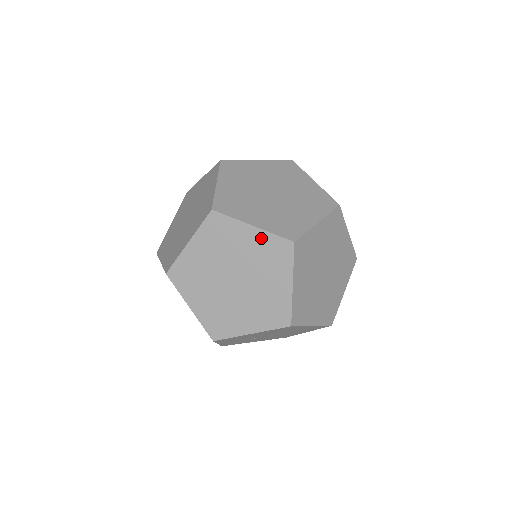
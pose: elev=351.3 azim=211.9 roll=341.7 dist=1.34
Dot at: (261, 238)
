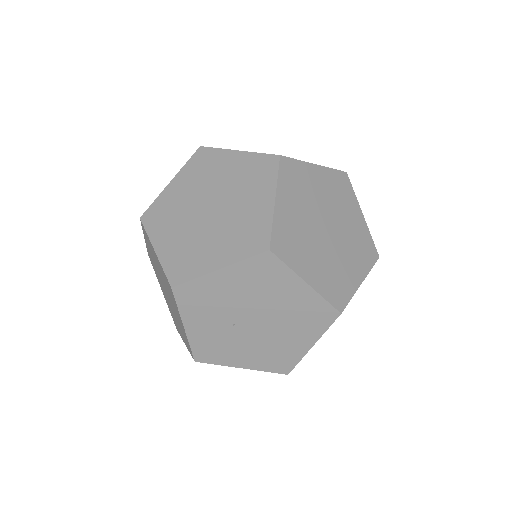
Dot at: (245, 160)
